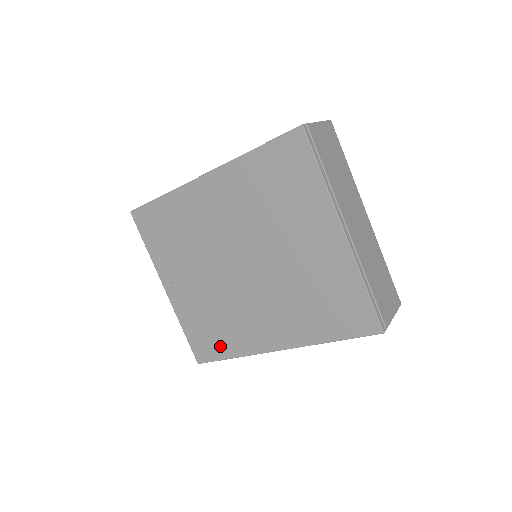
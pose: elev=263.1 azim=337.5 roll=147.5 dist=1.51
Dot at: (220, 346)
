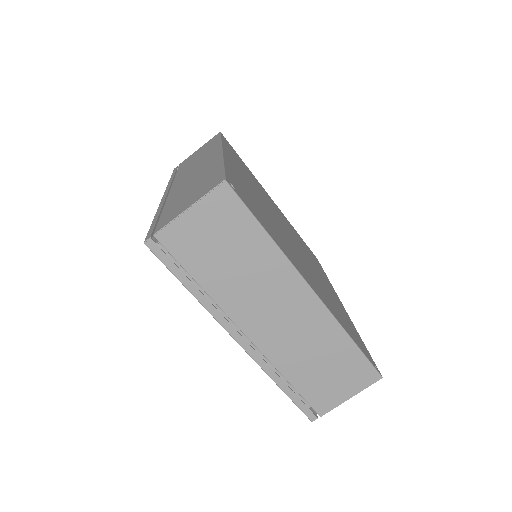
Dot at: occluded
